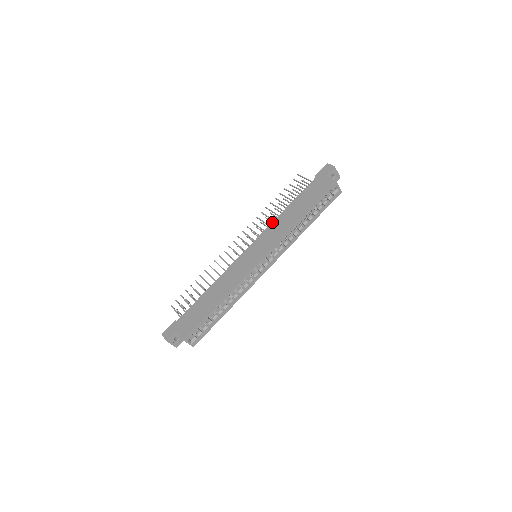
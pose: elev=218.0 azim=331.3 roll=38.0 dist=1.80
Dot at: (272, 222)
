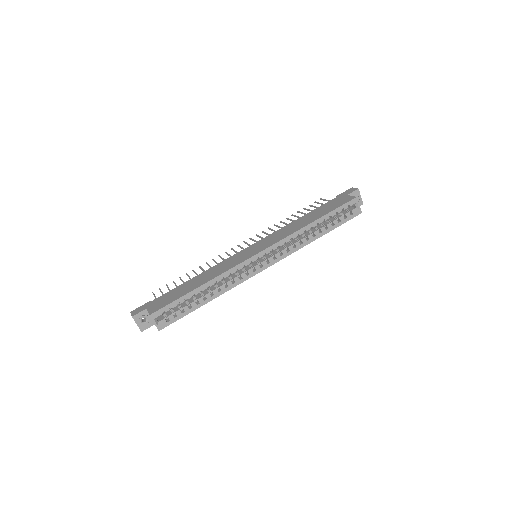
Dot at: (282, 227)
